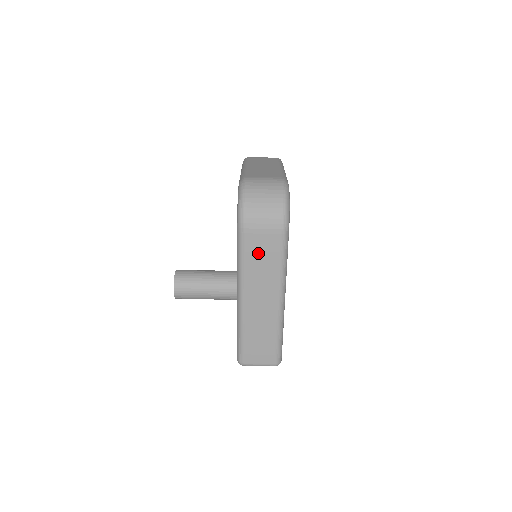
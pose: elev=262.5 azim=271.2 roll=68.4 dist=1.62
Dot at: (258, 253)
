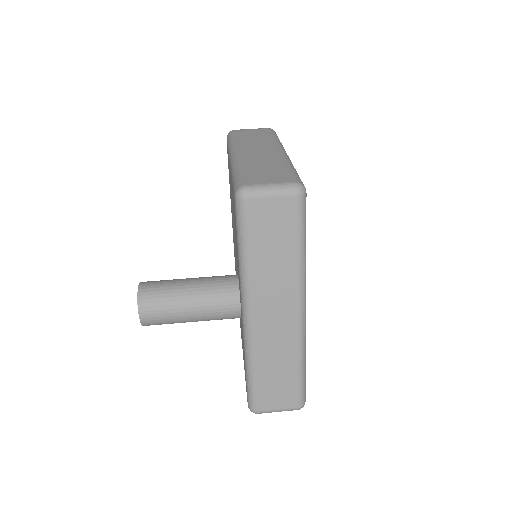
Dot at: (249, 135)
